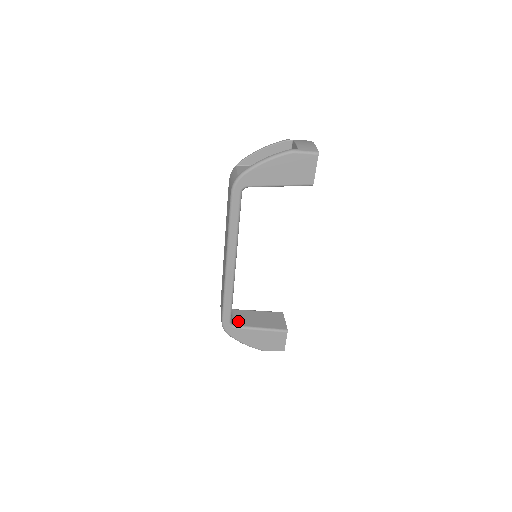
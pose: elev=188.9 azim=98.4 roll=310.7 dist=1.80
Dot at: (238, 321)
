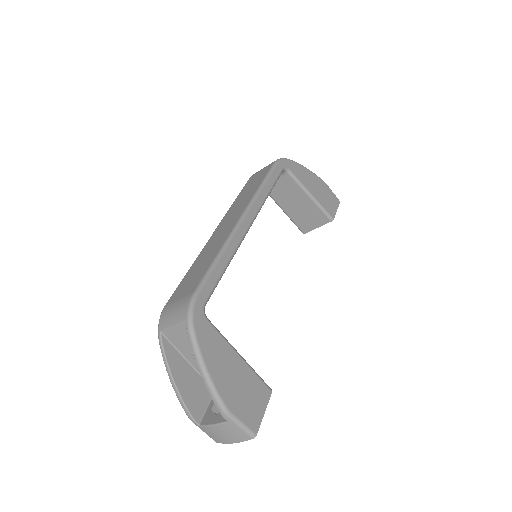
Dot at: occluded
